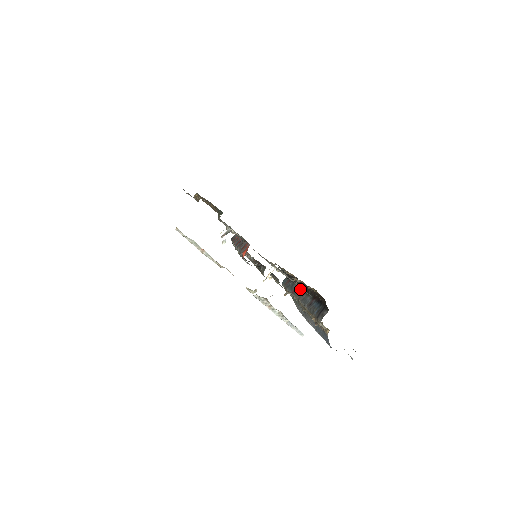
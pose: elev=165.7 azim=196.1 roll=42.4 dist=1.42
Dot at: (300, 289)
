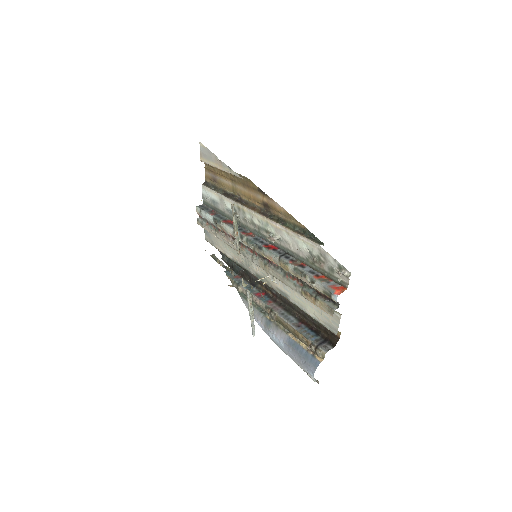
Dot at: (270, 299)
